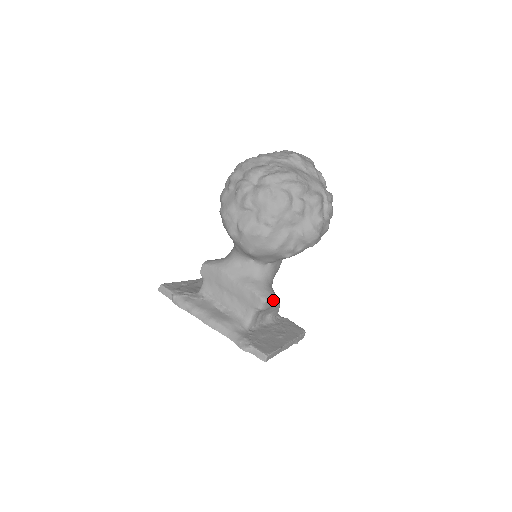
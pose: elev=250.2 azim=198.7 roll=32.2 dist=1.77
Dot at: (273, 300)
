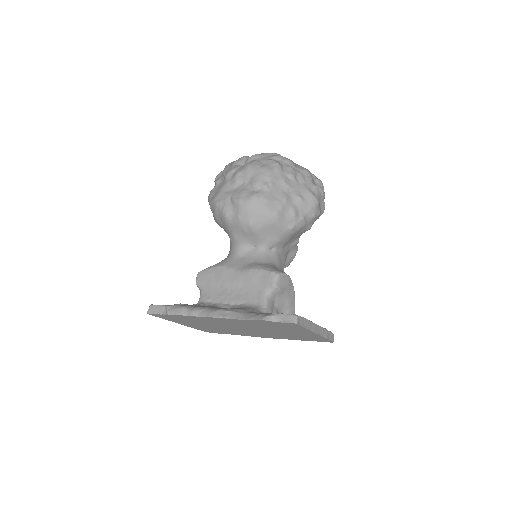
Dot at: (287, 277)
